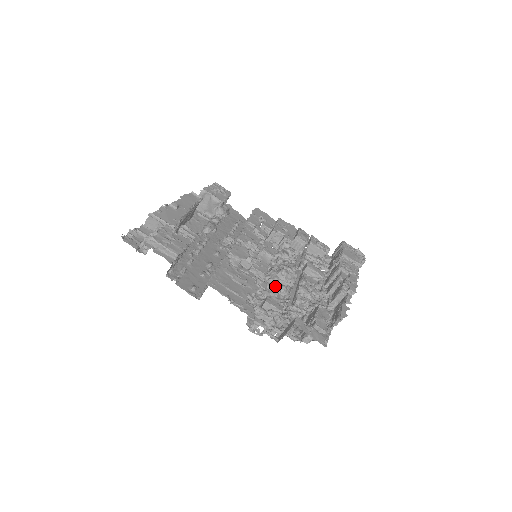
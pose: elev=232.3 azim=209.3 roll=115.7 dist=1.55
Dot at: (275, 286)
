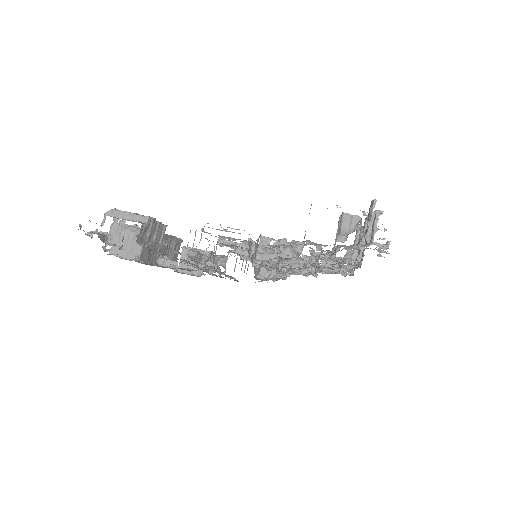
Dot at: occluded
